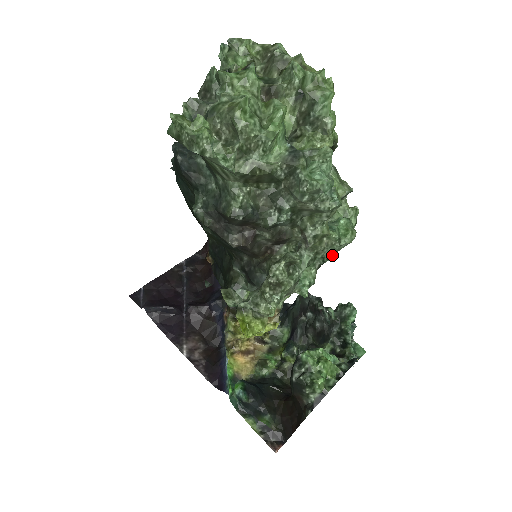
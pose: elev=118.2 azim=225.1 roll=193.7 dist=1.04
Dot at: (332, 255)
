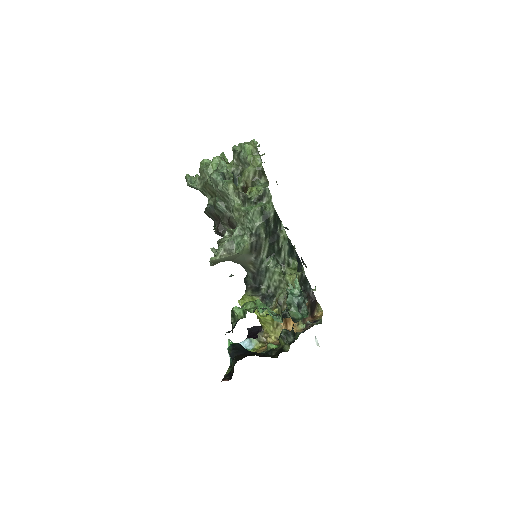
Dot at: (254, 226)
